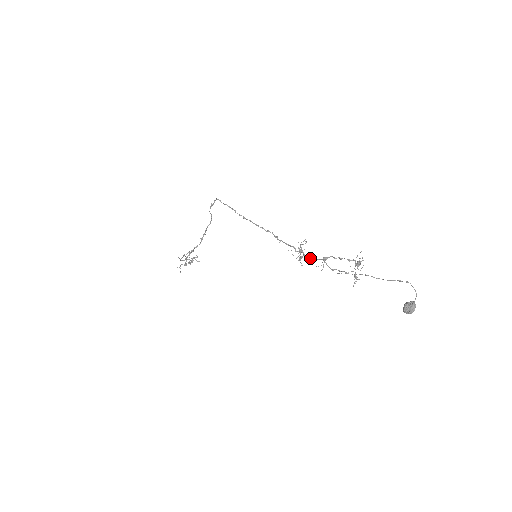
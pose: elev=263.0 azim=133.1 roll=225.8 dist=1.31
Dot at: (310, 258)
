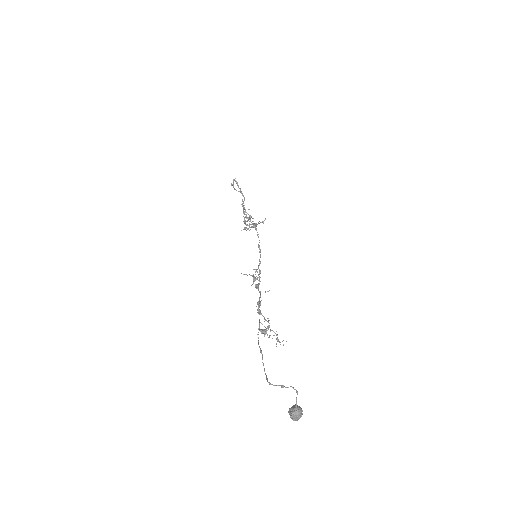
Dot at: (259, 292)
